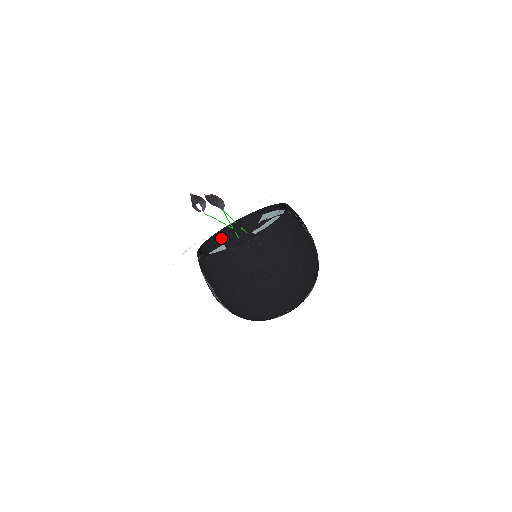
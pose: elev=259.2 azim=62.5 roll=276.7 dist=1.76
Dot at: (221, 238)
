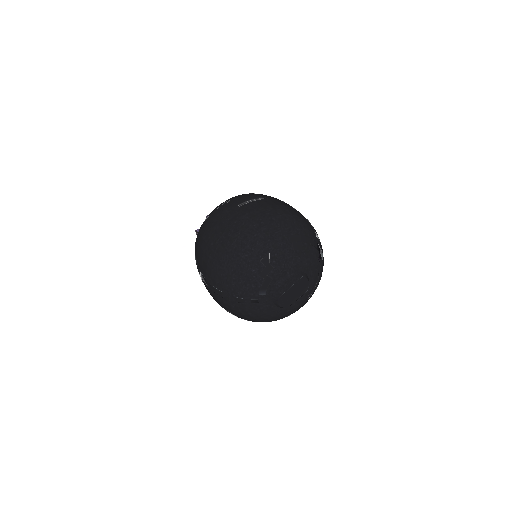
Dot at: occluded
